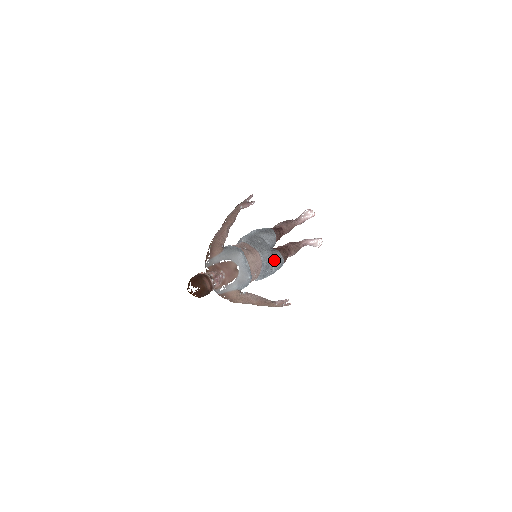
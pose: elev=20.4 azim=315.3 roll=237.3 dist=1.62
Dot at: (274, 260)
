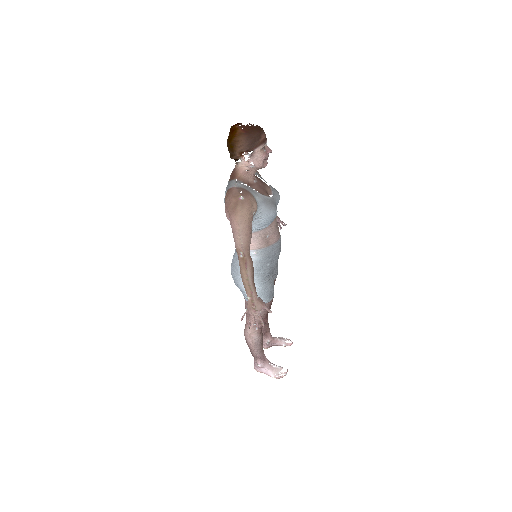
Dot at: (272, 276)
